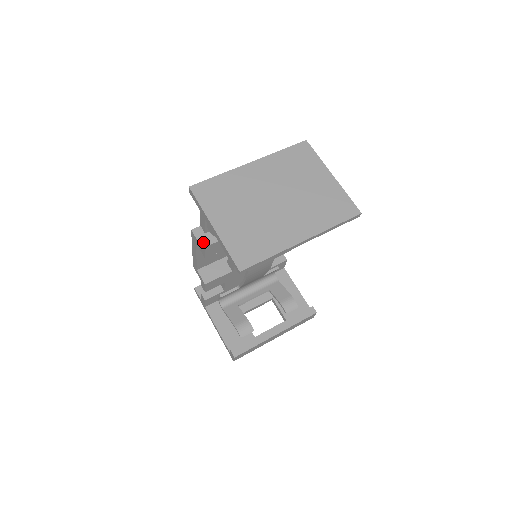
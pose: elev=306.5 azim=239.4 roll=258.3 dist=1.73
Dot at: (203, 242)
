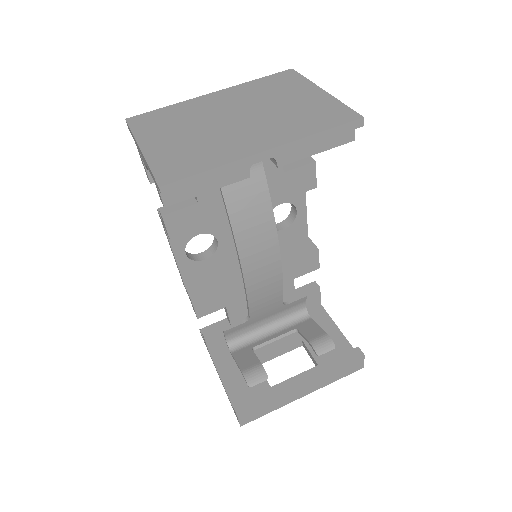
Dot at: (161, 211)
